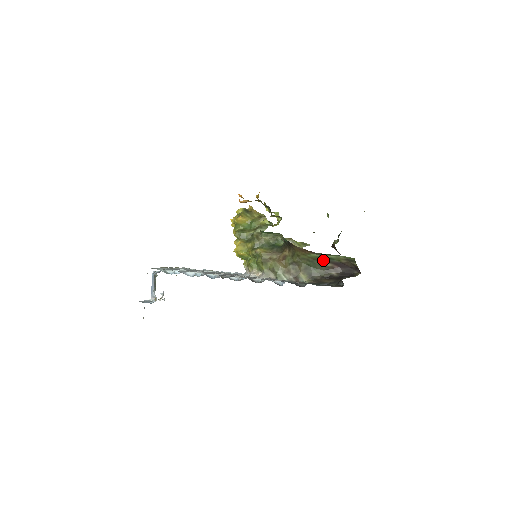
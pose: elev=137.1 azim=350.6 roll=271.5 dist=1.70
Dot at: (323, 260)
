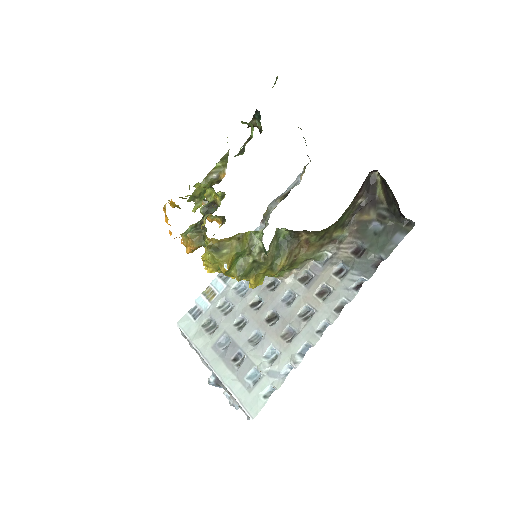
Dot at: (348, 207)
